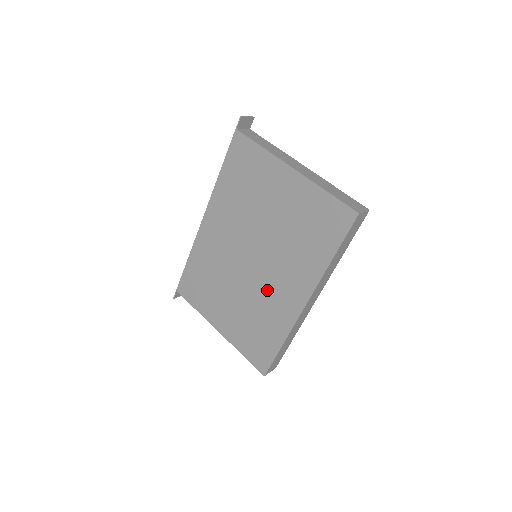
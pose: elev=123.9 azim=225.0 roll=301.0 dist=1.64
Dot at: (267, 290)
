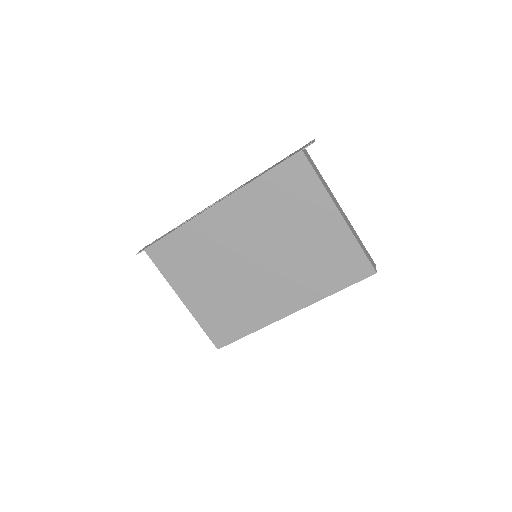
Dot at: (259, 290)
